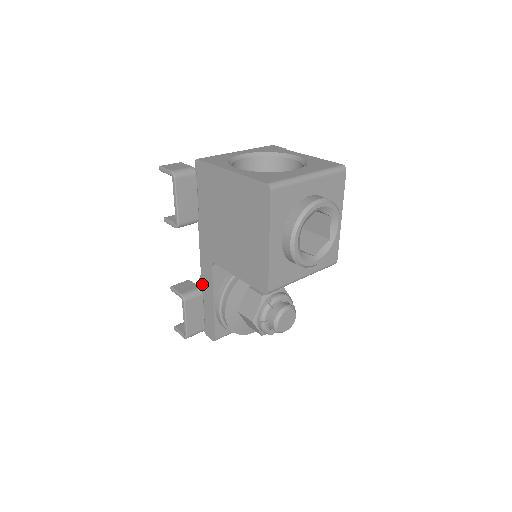
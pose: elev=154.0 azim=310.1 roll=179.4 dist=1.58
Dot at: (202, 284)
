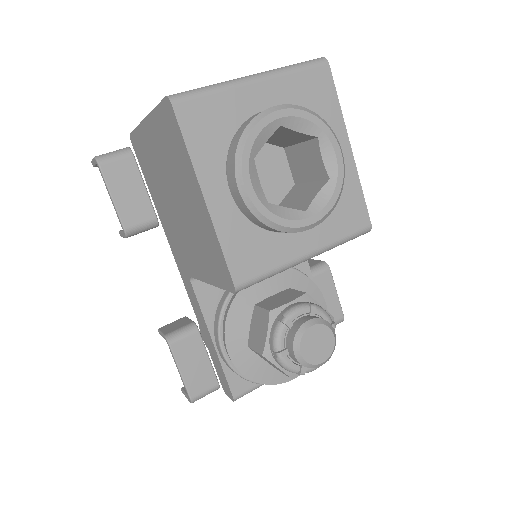
Dot at: (196, 316)
